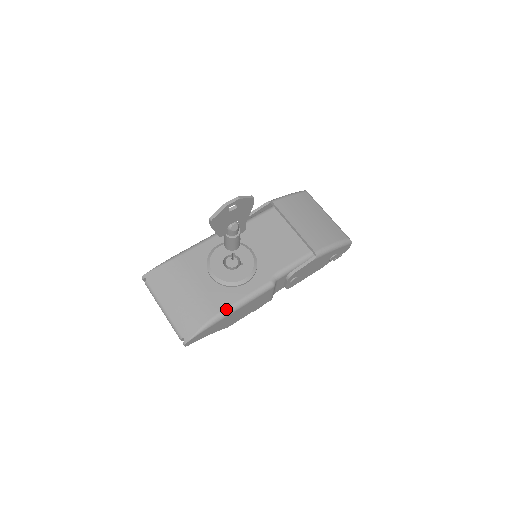
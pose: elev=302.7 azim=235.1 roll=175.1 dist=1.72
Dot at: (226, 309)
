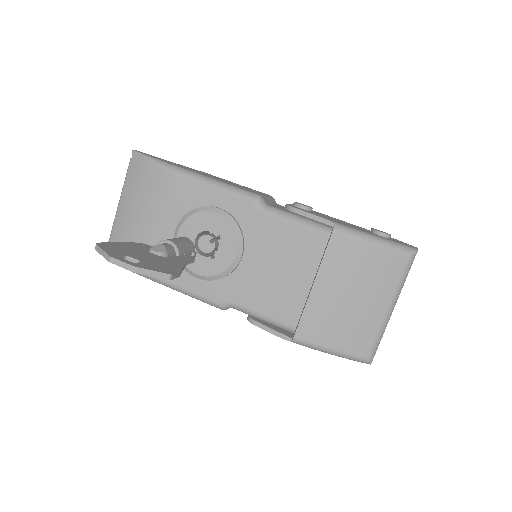
Dot at: (155, 277)
